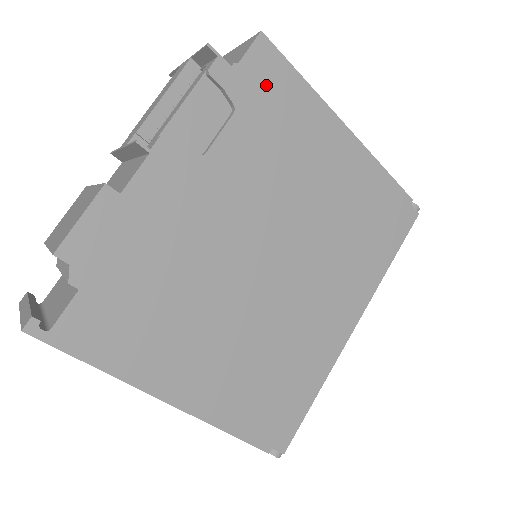
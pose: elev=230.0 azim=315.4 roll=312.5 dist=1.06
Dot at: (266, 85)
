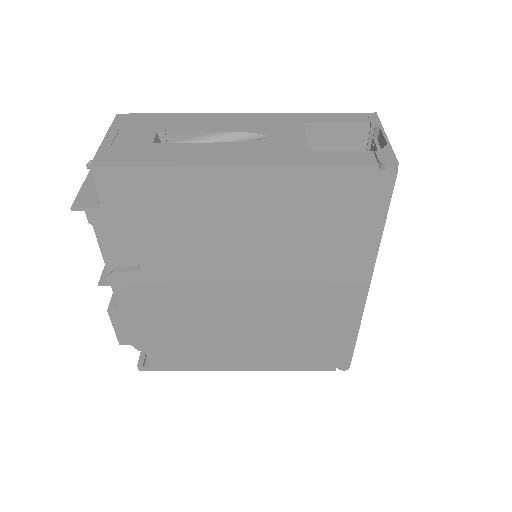
Dot at: (133, 198)
